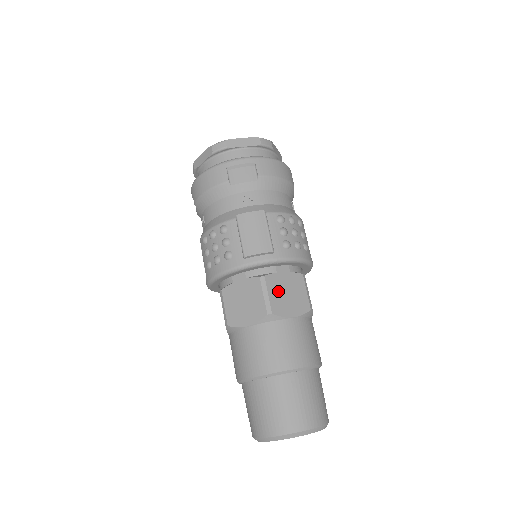
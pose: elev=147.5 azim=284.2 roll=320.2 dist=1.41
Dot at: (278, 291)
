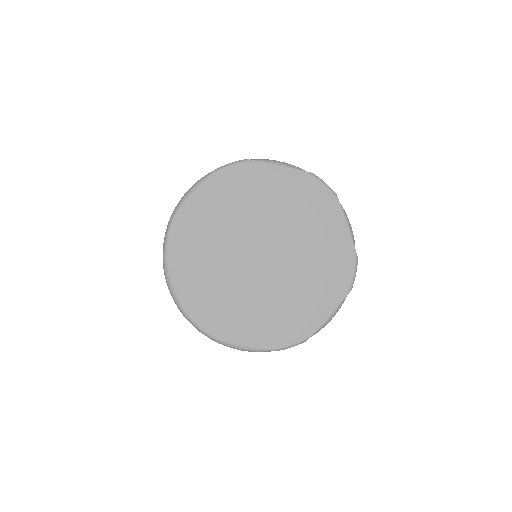
Dot at: occluded
